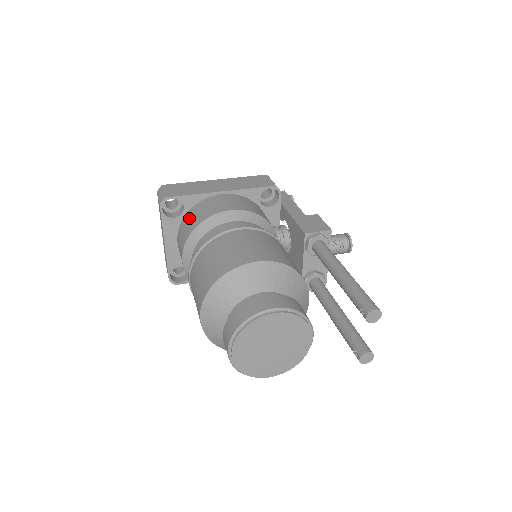
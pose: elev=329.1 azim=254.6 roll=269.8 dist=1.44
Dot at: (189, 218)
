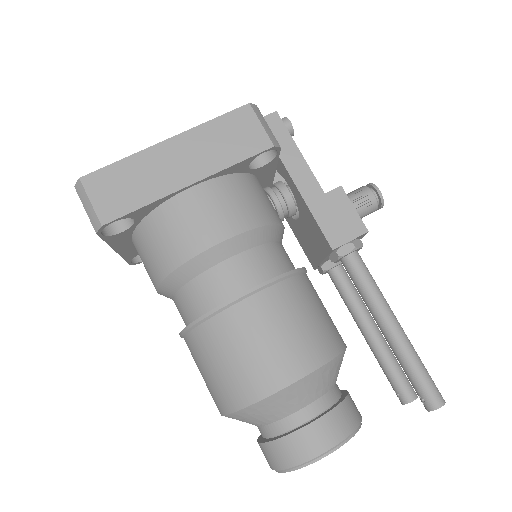
Dot at: (150, 240)
